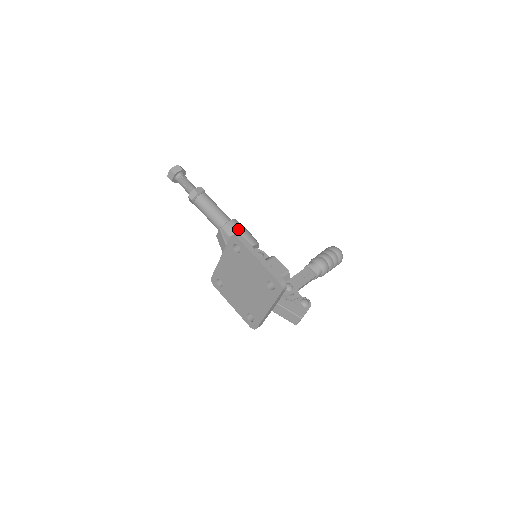
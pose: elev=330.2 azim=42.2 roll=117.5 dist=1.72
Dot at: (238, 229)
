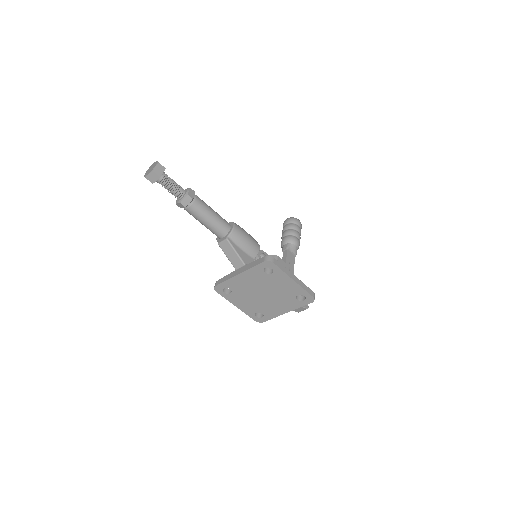
Dot at: (244, 236)
